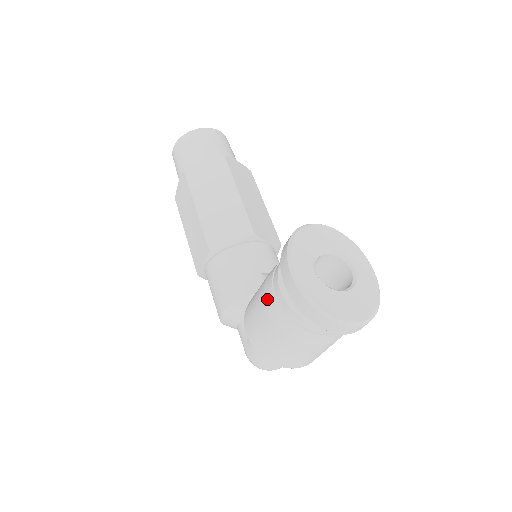
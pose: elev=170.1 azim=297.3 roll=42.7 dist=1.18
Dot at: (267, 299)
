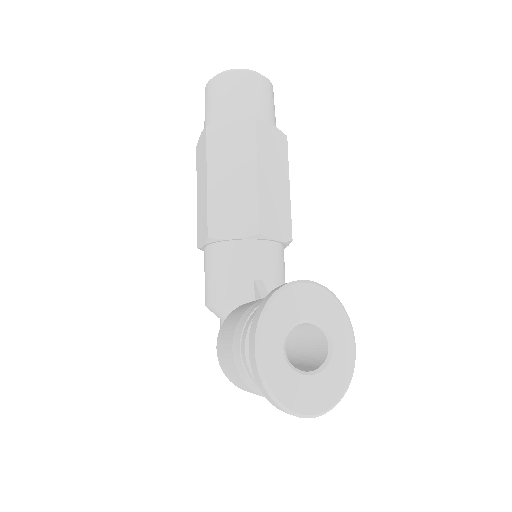
Dot at: (234, 342)
